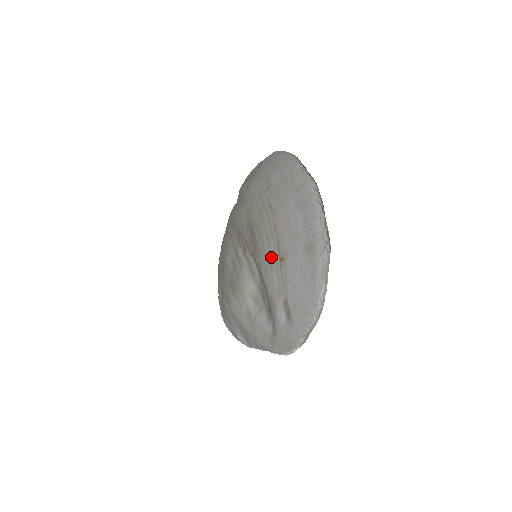
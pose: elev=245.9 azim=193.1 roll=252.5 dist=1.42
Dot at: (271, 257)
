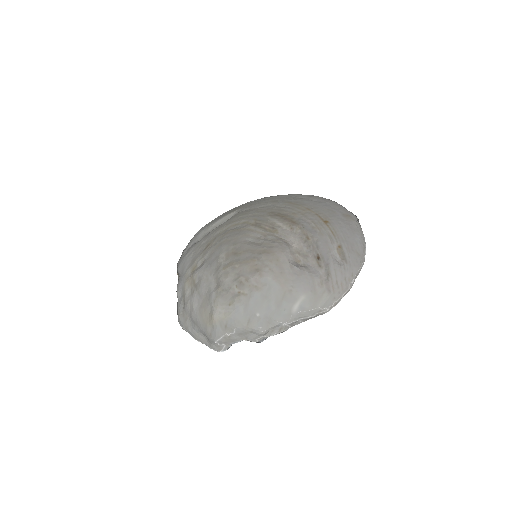
Dot at: (315, 222)
